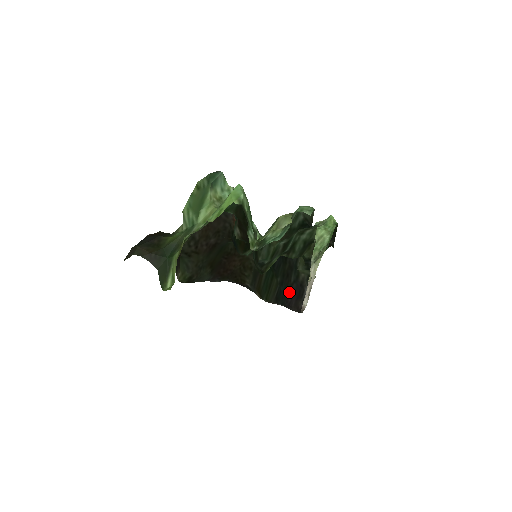
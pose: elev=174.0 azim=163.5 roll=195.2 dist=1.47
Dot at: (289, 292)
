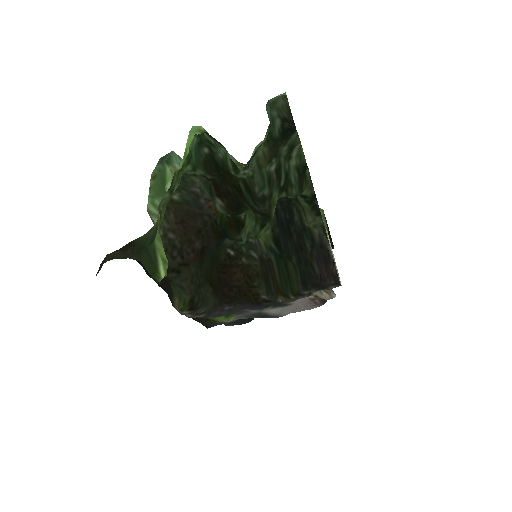
Dot at: (313, 264)
